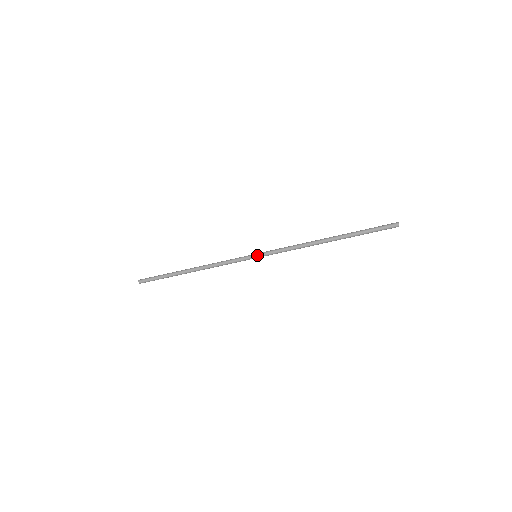
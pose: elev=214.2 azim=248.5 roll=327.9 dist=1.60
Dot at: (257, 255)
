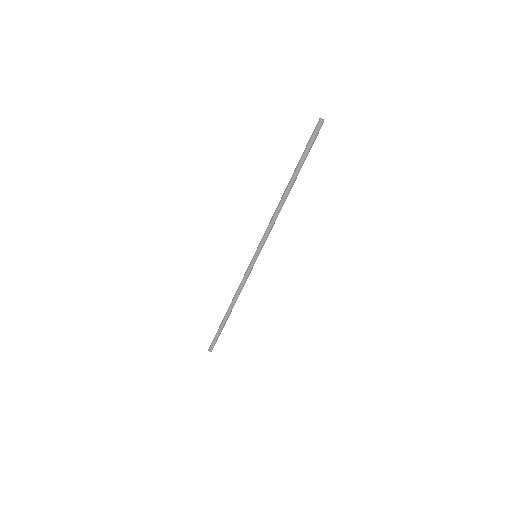
Dot at: (256, 255)
